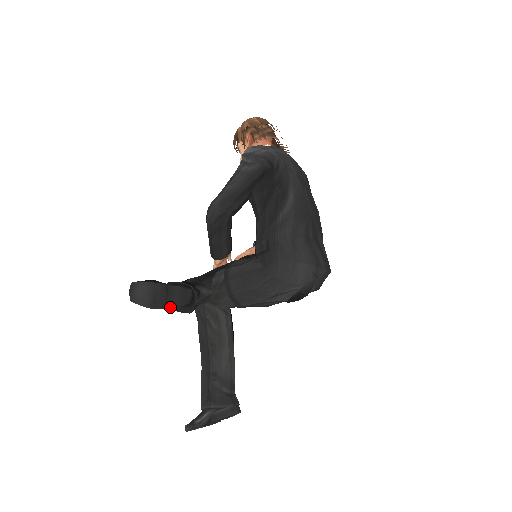
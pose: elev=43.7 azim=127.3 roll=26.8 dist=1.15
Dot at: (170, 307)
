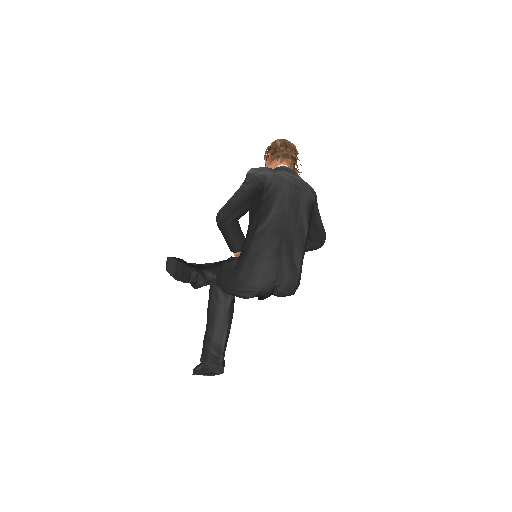
Dot at: (183, 281)
